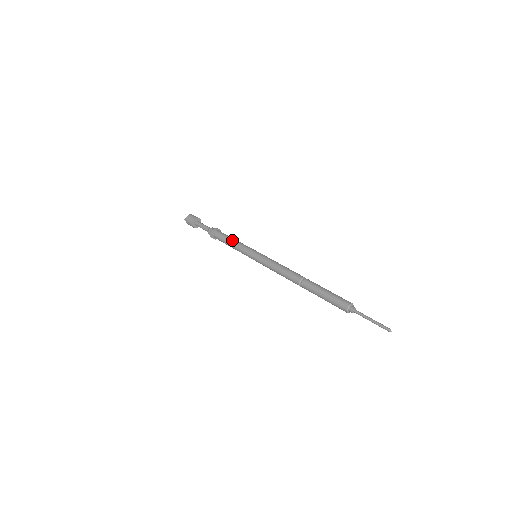
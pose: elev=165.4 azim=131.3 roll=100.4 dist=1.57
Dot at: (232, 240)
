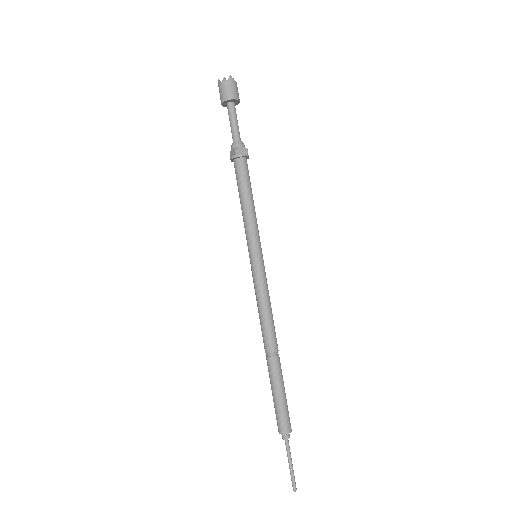
Dot at: (247, 202)
